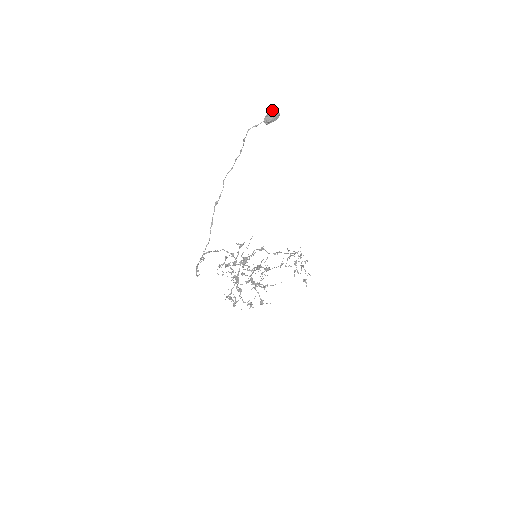
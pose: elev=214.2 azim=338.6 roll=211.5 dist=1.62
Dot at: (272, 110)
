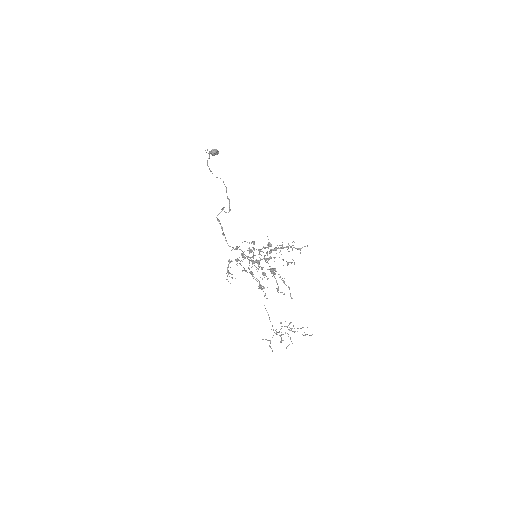
Dot at: occluded
